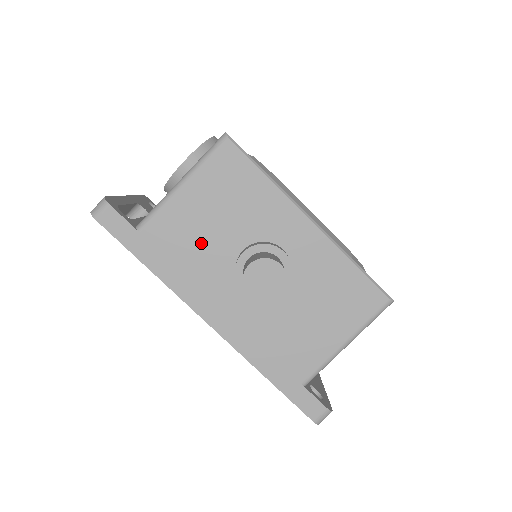
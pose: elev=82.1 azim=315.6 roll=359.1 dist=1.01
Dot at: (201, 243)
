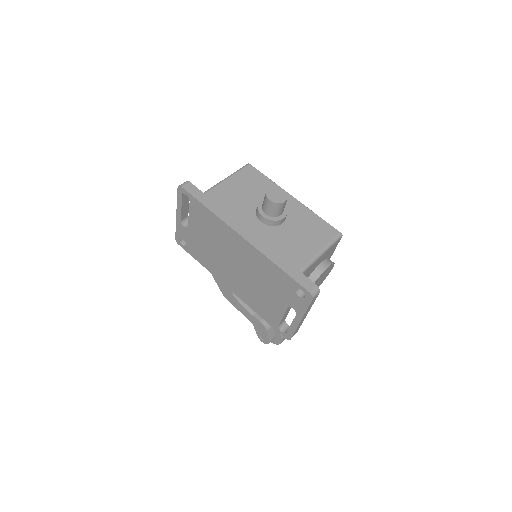
Dot at: (237, 201)
